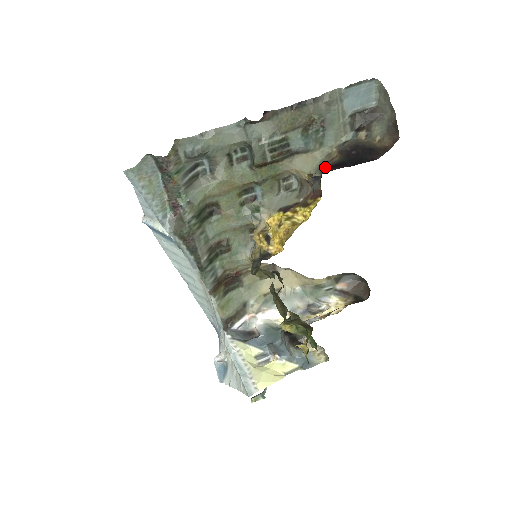
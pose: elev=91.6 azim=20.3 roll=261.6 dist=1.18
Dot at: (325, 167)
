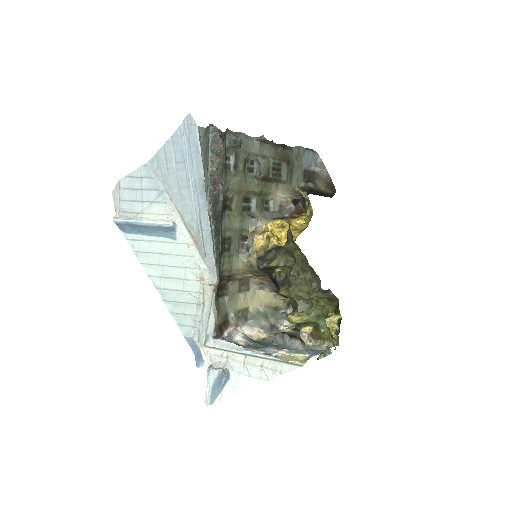
Dot at: occluded
